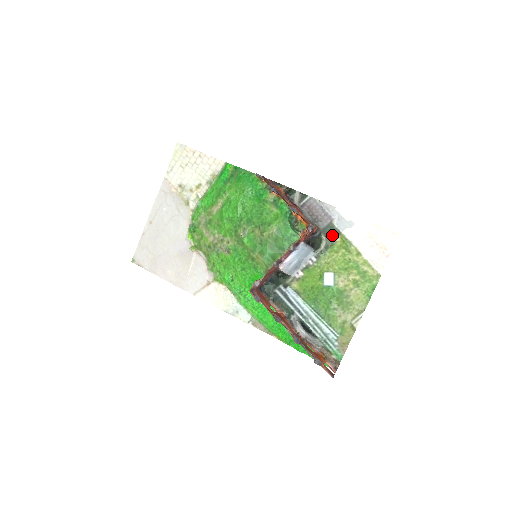
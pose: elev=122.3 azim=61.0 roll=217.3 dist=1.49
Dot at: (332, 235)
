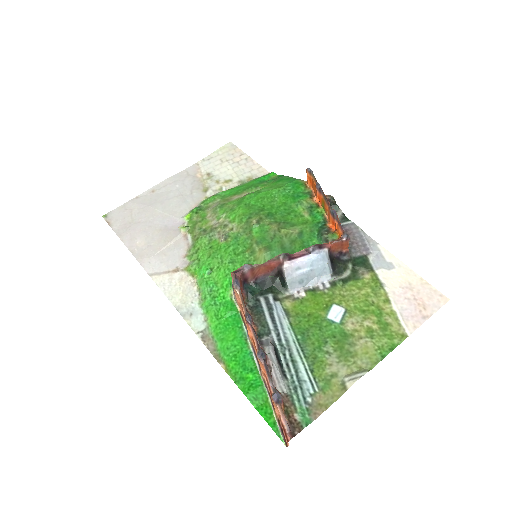
Dot at: (362, 269)
